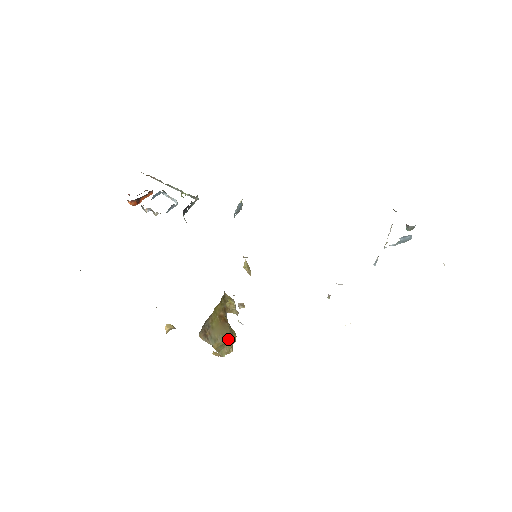
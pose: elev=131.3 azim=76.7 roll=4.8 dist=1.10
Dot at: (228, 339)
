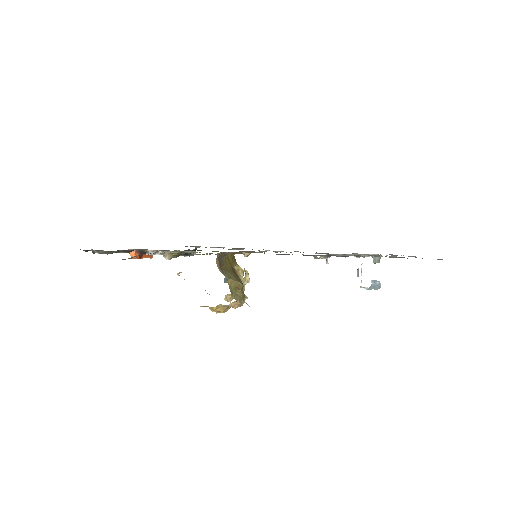
Dot at: (241, 283)
